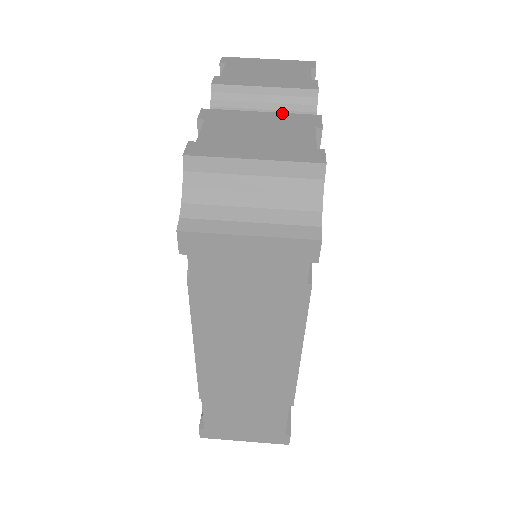
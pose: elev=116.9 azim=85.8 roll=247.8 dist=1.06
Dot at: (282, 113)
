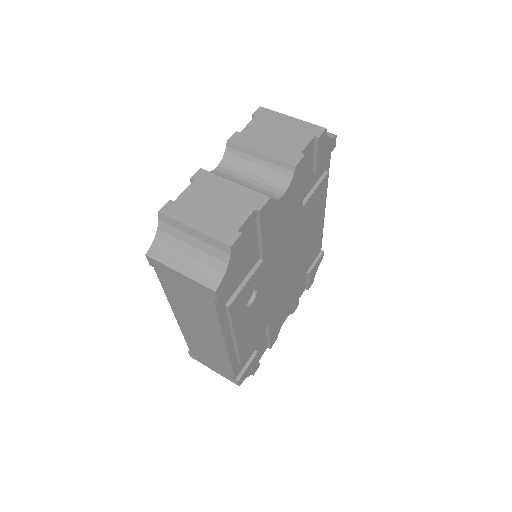
Dot at: (246, 188)
